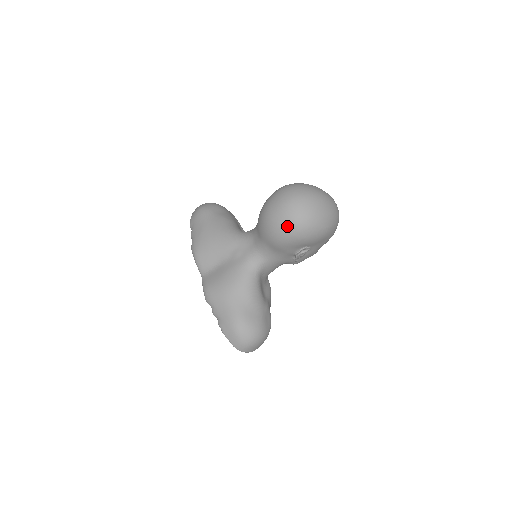
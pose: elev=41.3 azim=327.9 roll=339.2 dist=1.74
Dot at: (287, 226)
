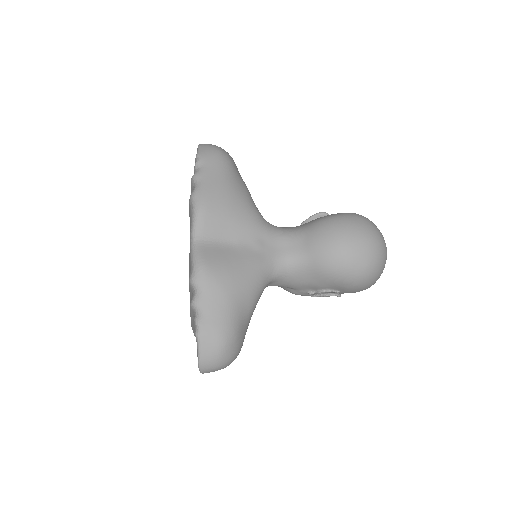
Dot at: (359, 264)
